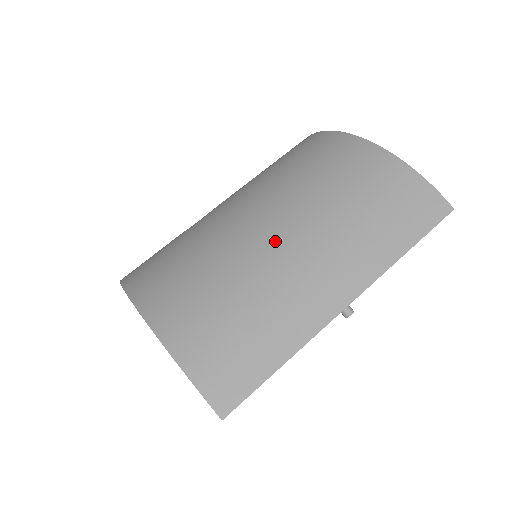
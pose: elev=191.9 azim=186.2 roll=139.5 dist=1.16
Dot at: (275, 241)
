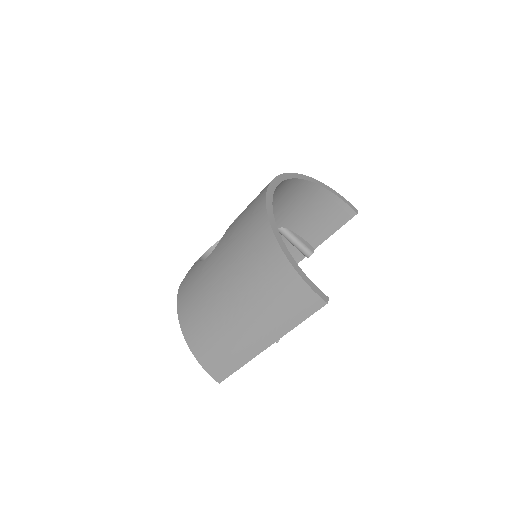
Dot at: (230, 310)
